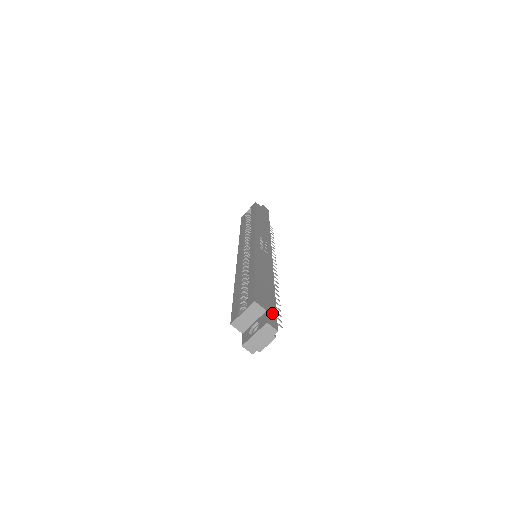
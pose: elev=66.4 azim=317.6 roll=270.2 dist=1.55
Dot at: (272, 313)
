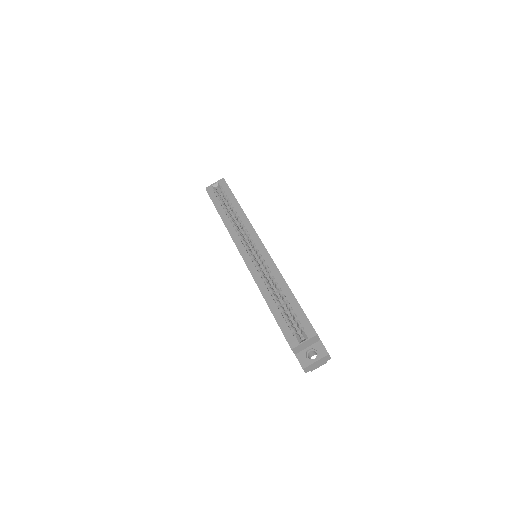
Dot at: occluded
